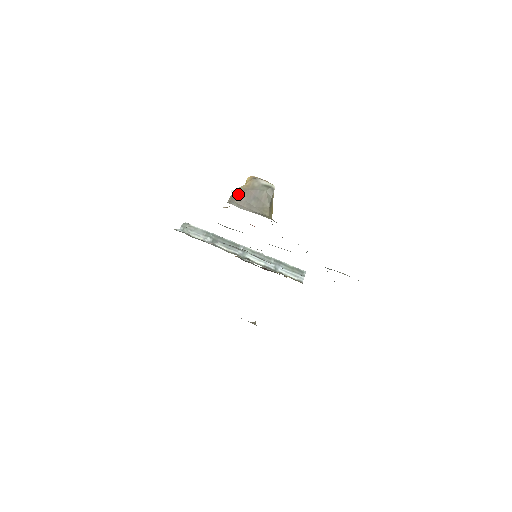
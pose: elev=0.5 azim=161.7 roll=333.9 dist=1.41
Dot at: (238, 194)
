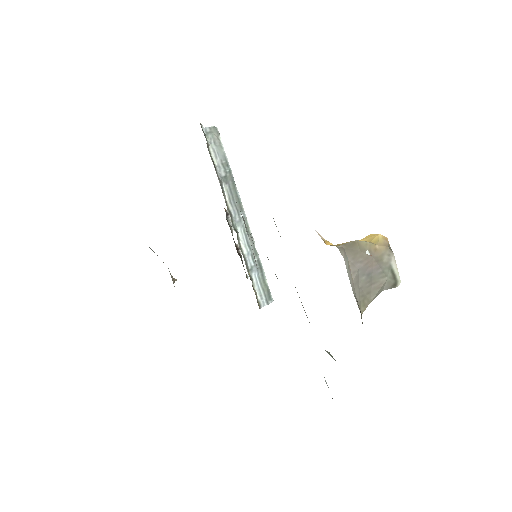
Dot at: (360, 251)
